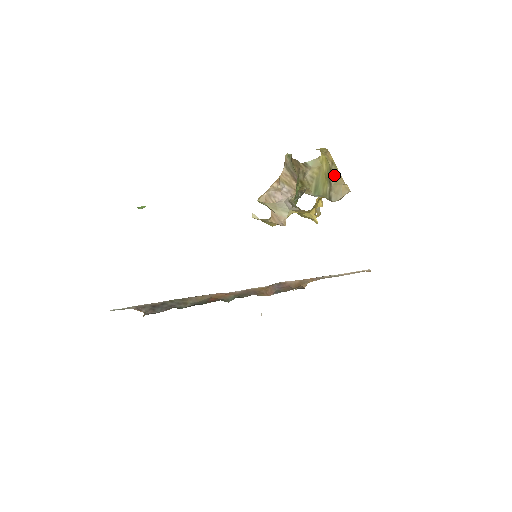
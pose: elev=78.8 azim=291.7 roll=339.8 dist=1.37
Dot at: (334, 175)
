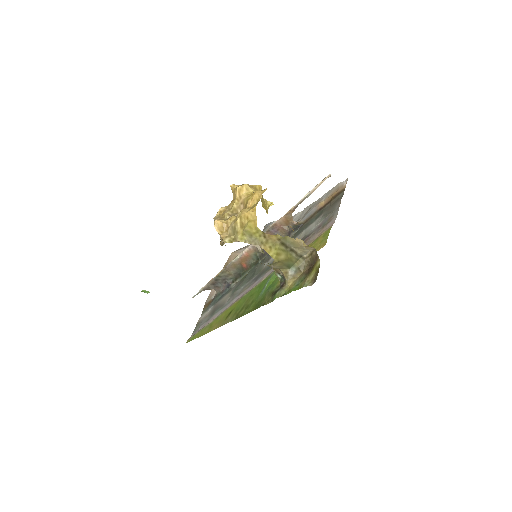
Dot at: (288, 242)
